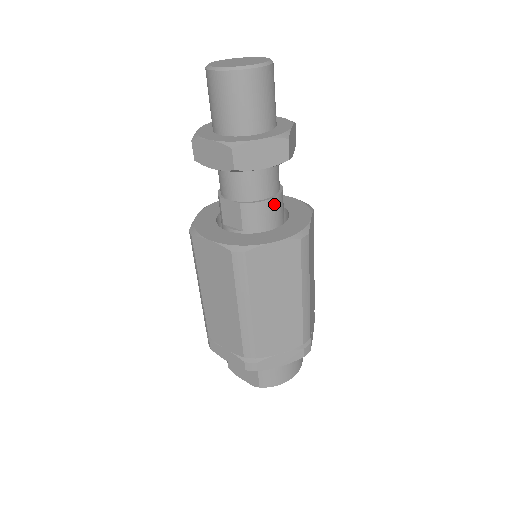
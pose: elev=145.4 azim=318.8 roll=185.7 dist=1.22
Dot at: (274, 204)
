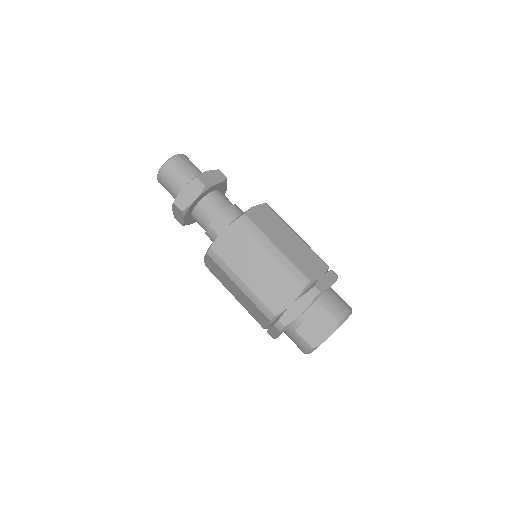
Dot at: (238, 208)
